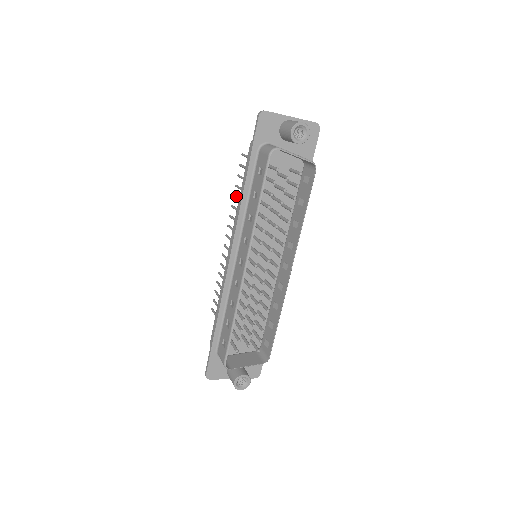
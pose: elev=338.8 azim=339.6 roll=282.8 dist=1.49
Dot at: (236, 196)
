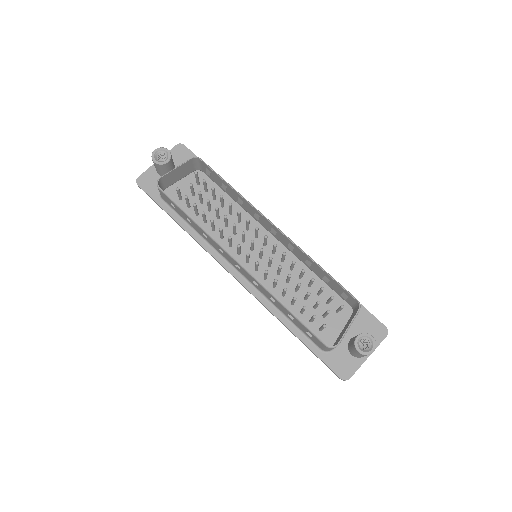
Dot at: occluded
